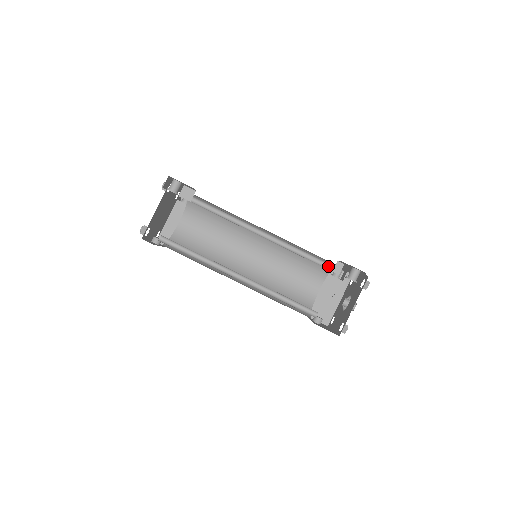
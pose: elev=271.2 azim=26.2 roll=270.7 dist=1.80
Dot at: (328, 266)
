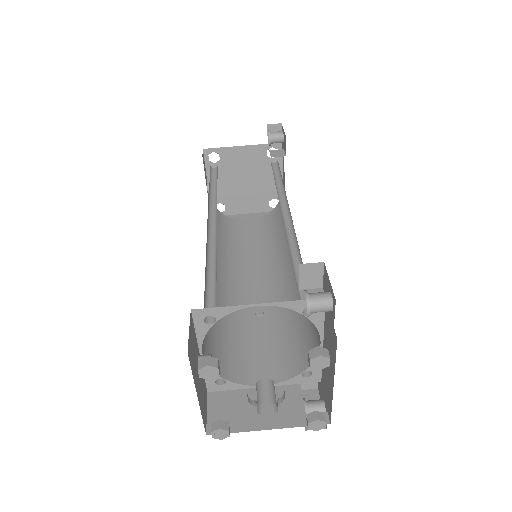
Dot at: occluded
